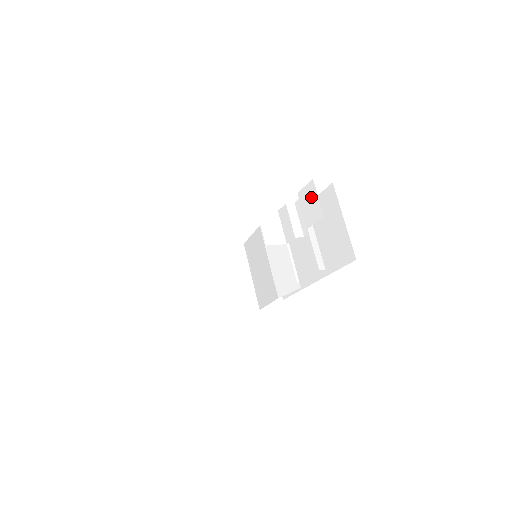
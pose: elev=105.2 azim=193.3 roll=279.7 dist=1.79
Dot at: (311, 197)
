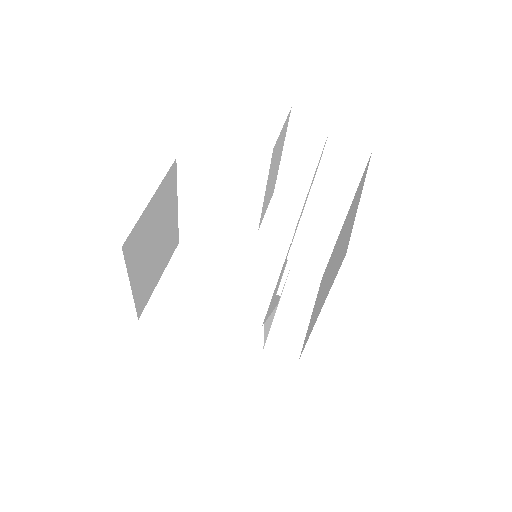
Dot at: (321, 155)
